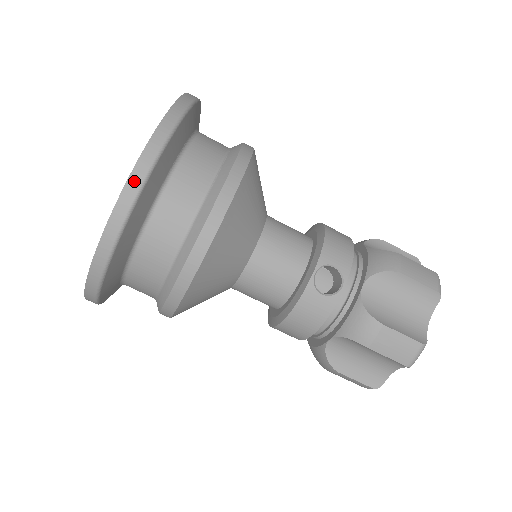
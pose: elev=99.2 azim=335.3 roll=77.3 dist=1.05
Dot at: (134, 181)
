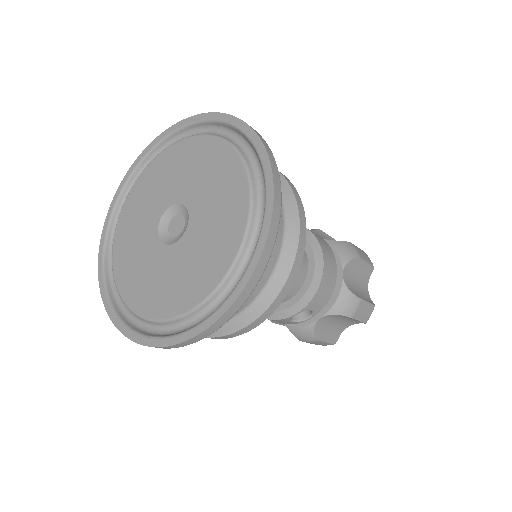
Dot at: (194, 340)
